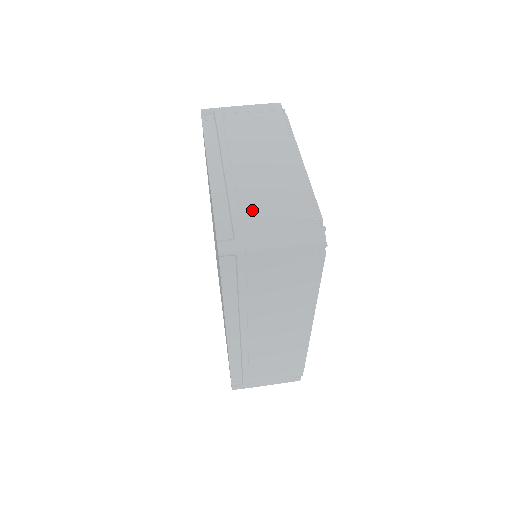
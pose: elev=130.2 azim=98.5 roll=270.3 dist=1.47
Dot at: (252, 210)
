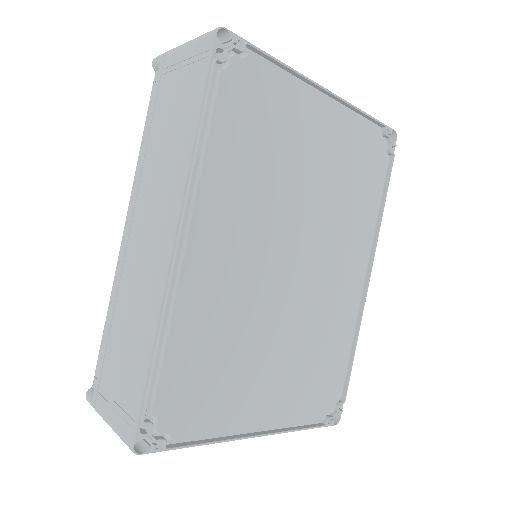
Dot at: occluded
